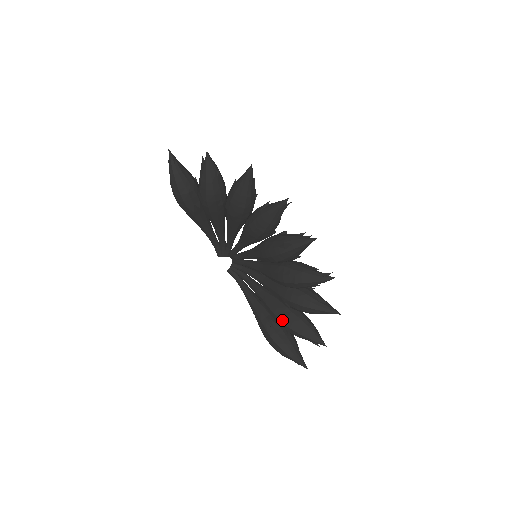
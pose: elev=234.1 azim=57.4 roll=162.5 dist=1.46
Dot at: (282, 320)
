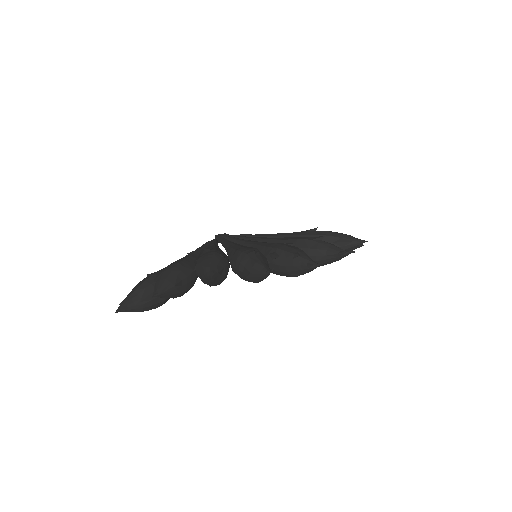
Dot at: occluded
